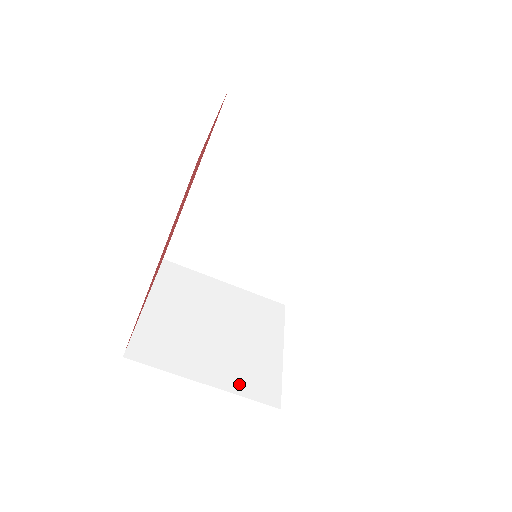
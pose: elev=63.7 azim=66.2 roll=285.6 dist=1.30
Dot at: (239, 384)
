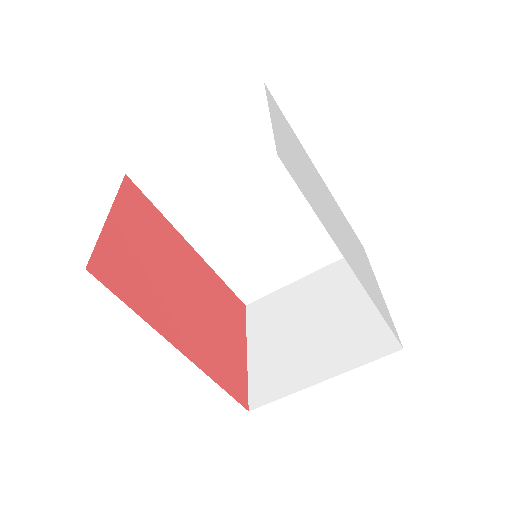
Dot at: (352, 357)
